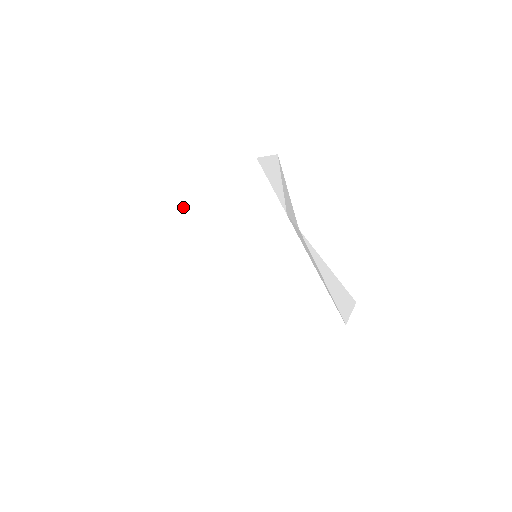
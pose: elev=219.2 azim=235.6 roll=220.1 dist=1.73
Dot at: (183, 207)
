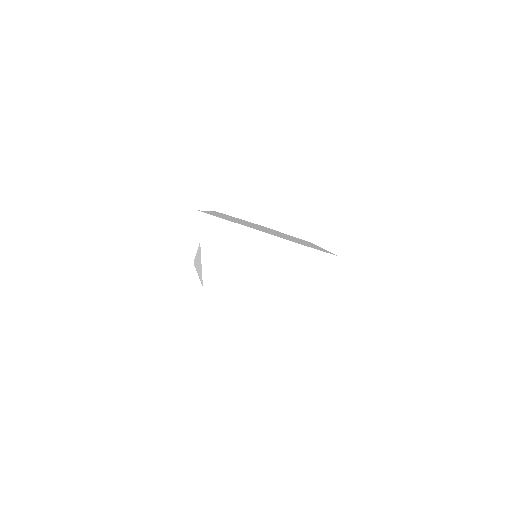
Dot at: occluded
